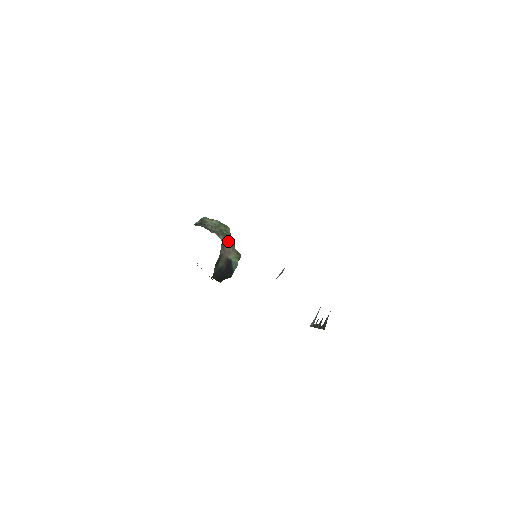
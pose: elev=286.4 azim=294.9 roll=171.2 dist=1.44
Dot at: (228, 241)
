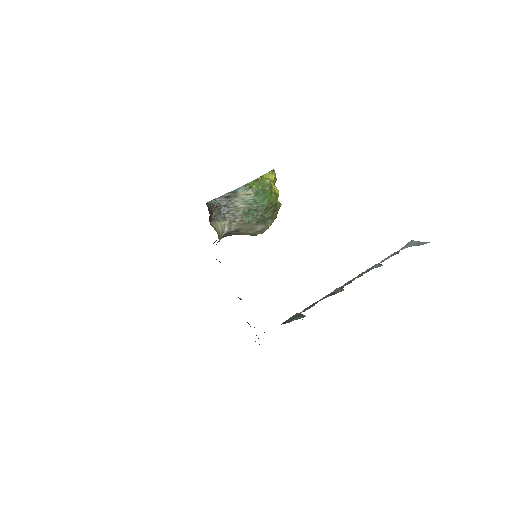
Dot at: (244, 226)
